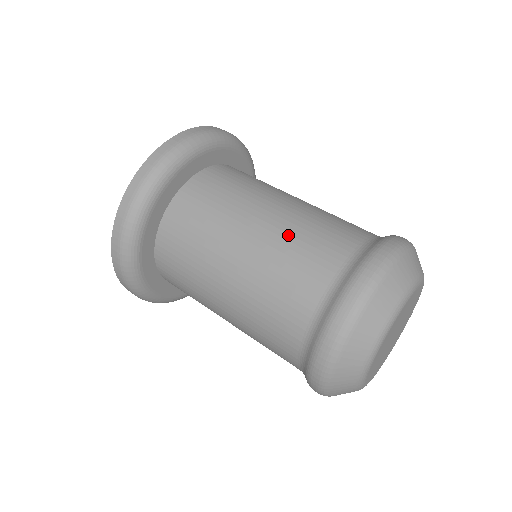
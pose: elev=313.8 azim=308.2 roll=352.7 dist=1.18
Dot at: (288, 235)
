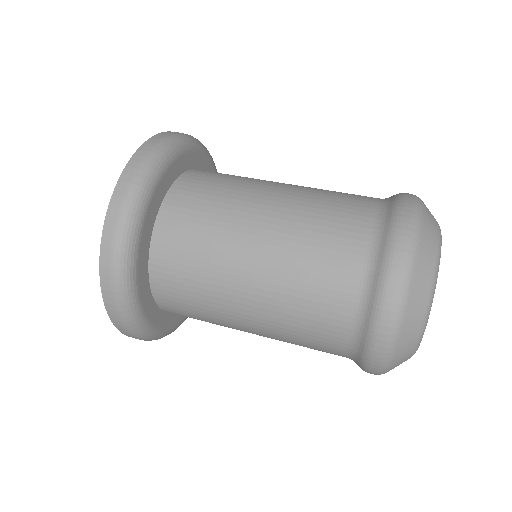
Dot at: (293, 252)
